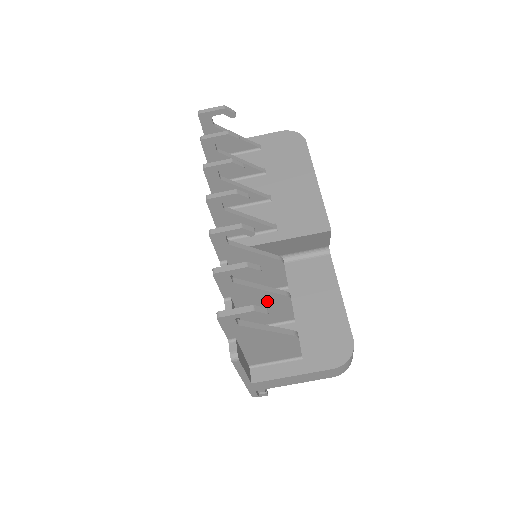
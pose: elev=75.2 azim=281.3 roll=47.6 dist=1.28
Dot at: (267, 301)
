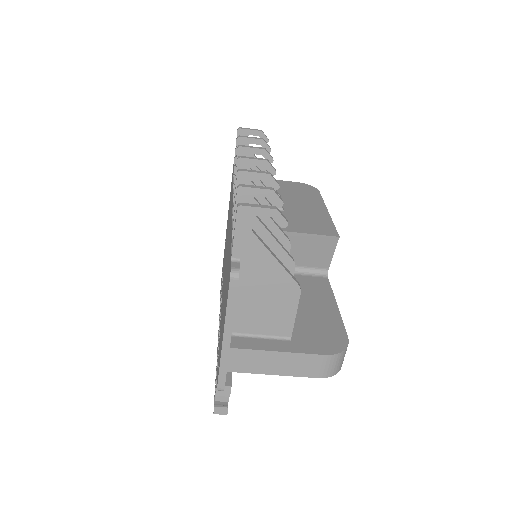
Dot at: occluded
